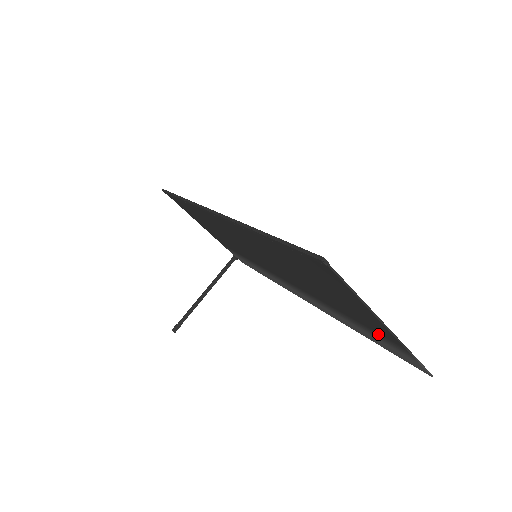
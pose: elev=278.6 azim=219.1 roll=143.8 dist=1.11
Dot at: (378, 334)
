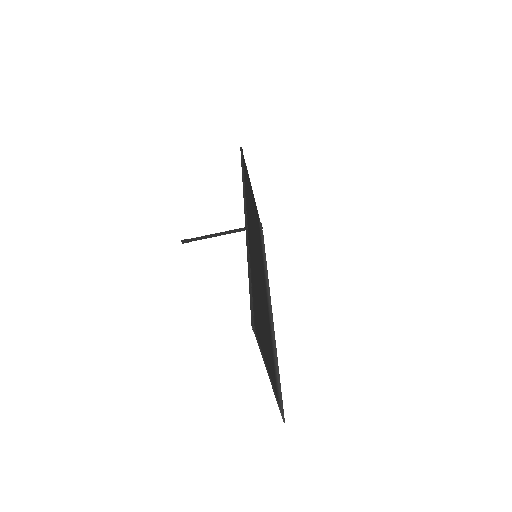
Dot at: occluded
